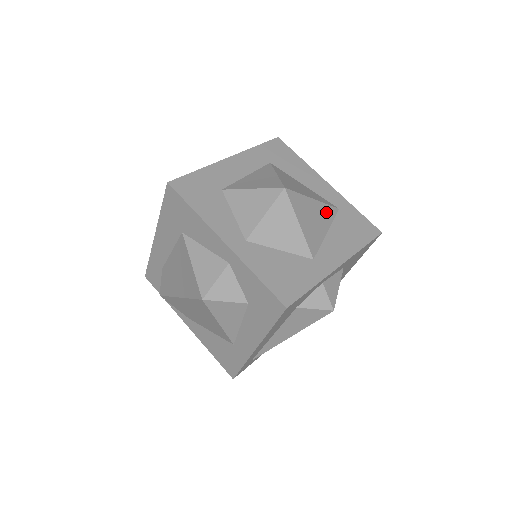
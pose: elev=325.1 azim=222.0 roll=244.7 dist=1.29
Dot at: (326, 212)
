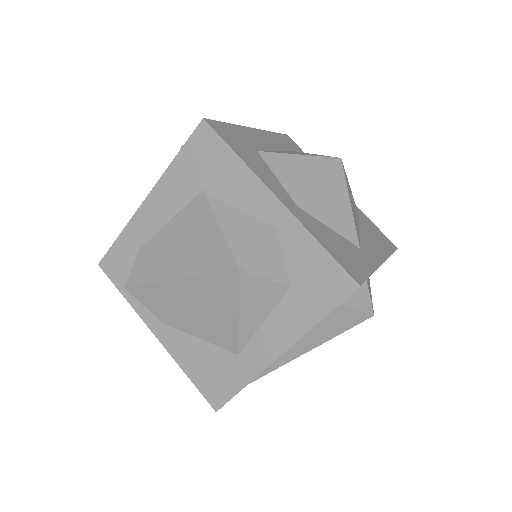
Dot at: occluded
